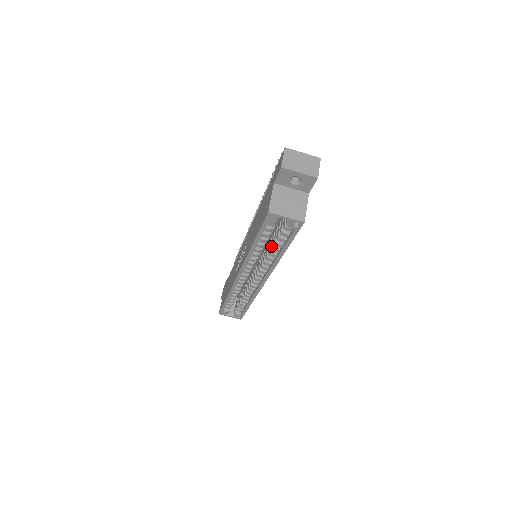
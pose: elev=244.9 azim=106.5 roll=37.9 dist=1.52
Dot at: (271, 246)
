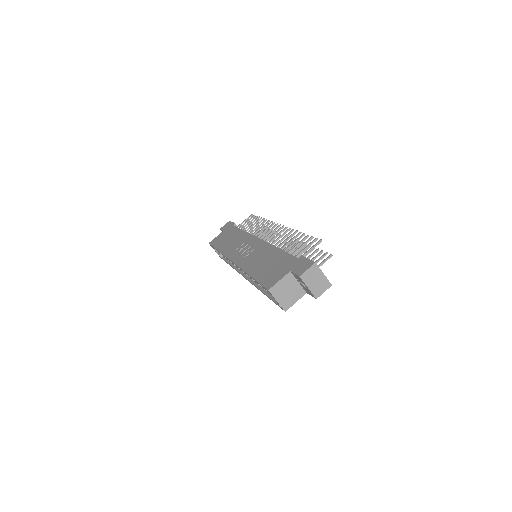
Dot at: occluded
